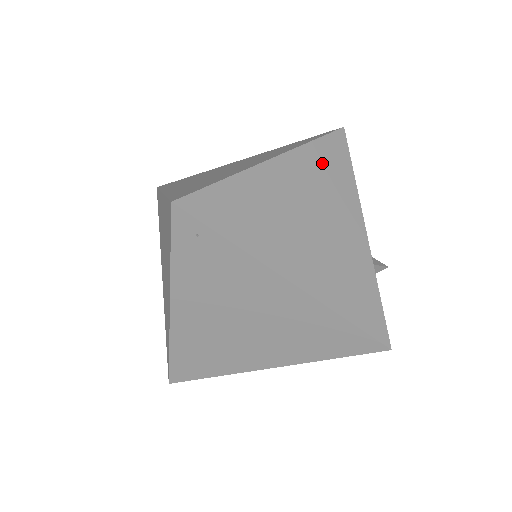
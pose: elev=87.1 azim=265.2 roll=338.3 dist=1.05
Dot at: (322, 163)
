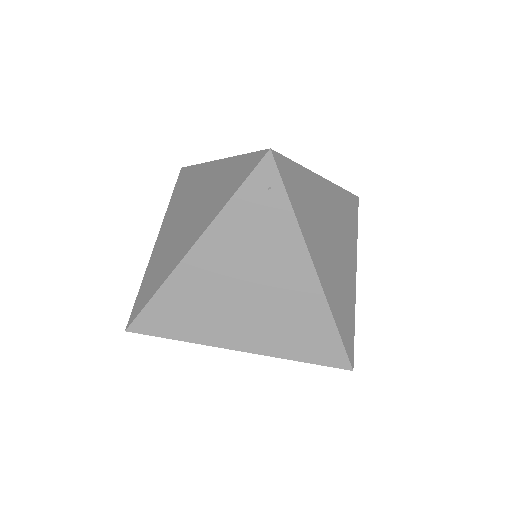
Dot at: (345, 207)
